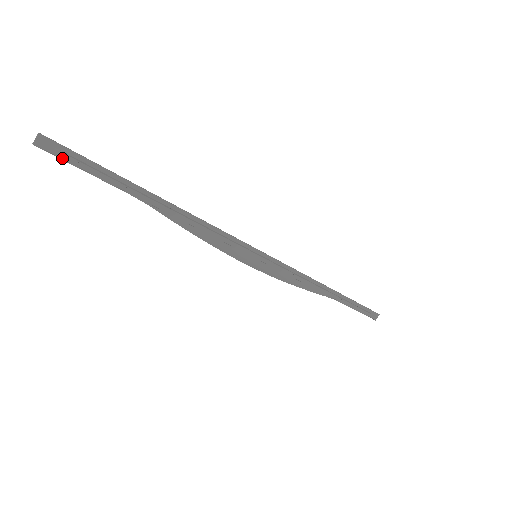
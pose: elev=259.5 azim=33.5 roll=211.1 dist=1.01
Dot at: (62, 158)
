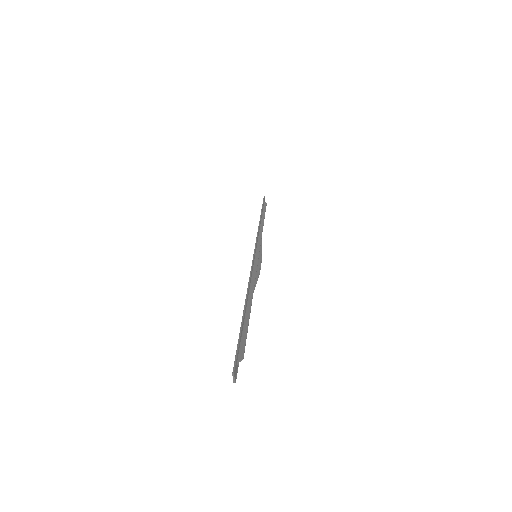
Dot at: (238, 364)
